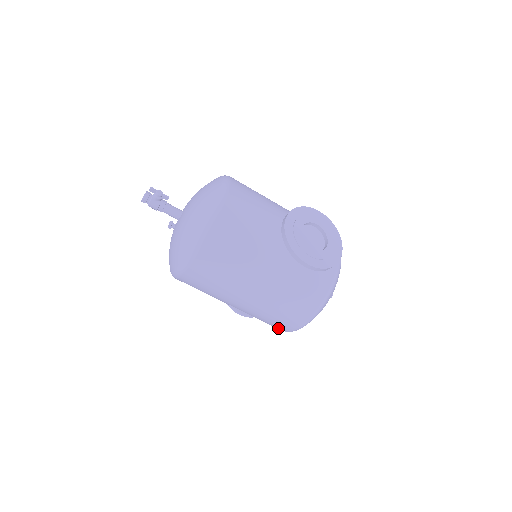
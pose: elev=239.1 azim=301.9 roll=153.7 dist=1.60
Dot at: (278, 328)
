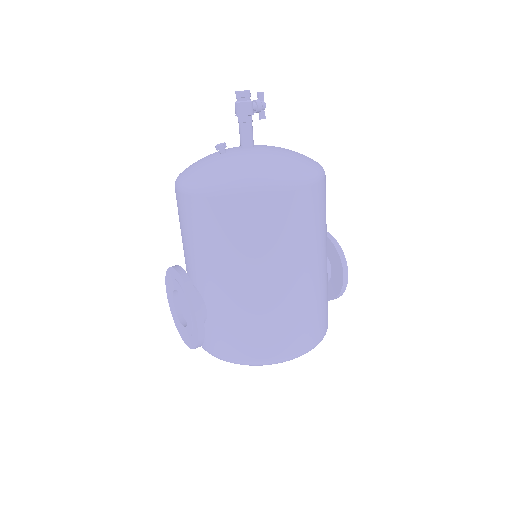
Dot at: (272, 350)
